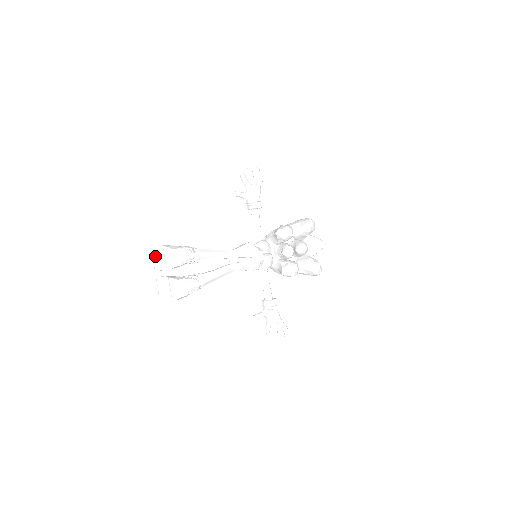
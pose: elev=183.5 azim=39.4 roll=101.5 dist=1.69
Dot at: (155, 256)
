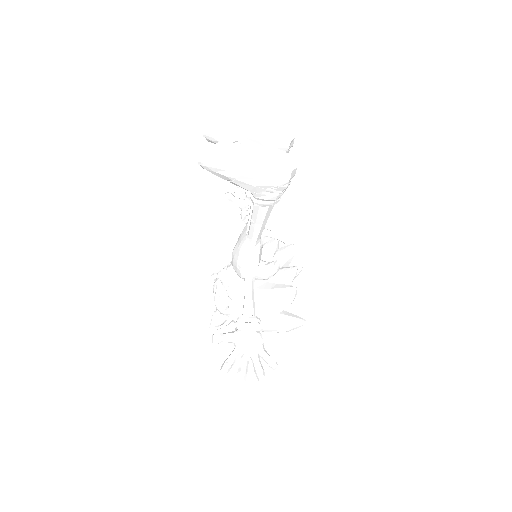
Dot at: (232, 122)
